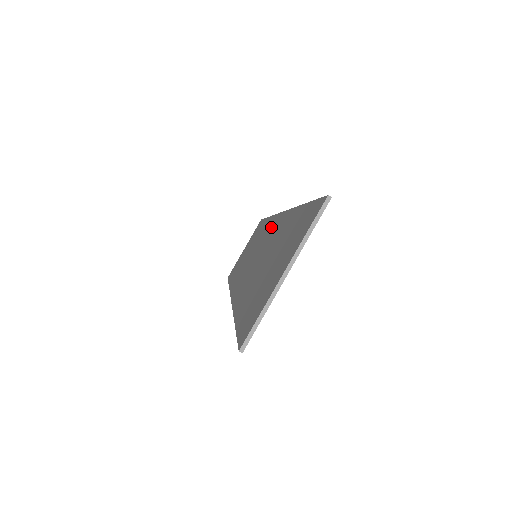
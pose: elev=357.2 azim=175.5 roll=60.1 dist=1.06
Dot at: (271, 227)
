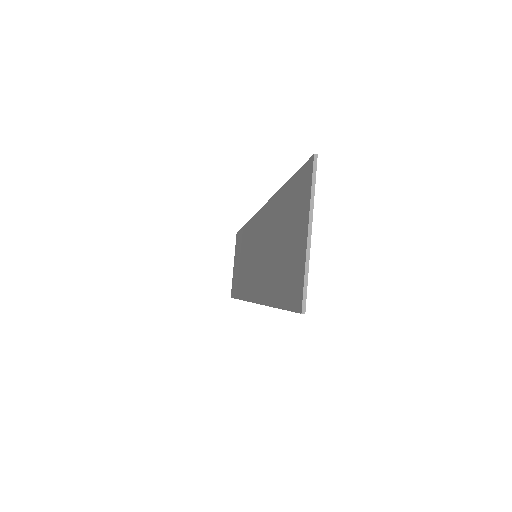
Dot at: (258, 225)
